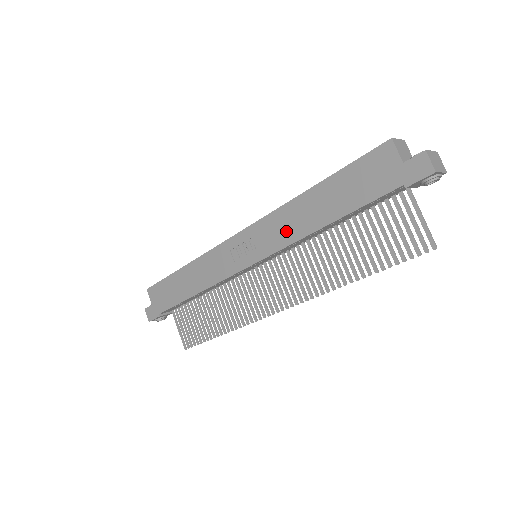
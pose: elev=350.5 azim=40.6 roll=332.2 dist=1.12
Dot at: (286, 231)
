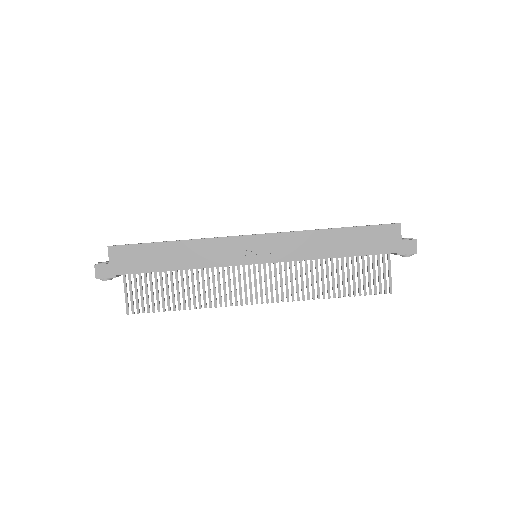
Dot at: (302, 250)
